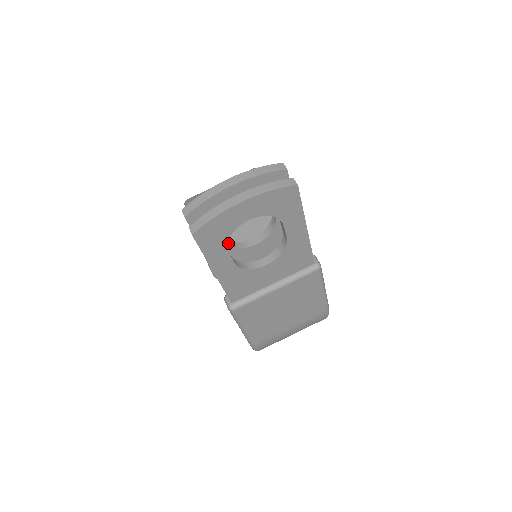
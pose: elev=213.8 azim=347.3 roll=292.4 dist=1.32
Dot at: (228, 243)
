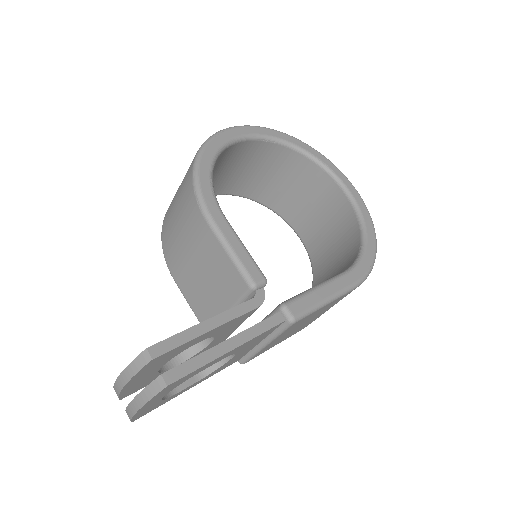
Dot at: (186, 355)
